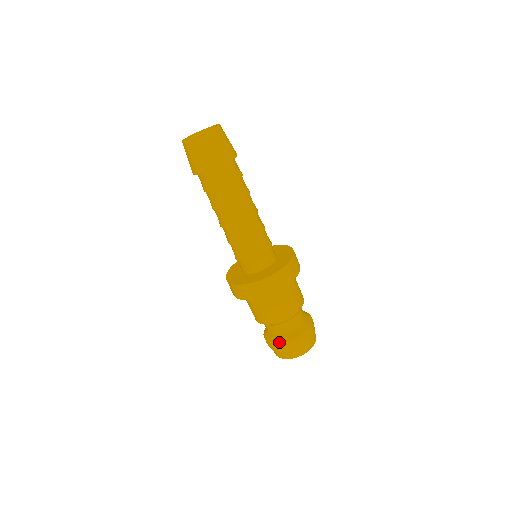
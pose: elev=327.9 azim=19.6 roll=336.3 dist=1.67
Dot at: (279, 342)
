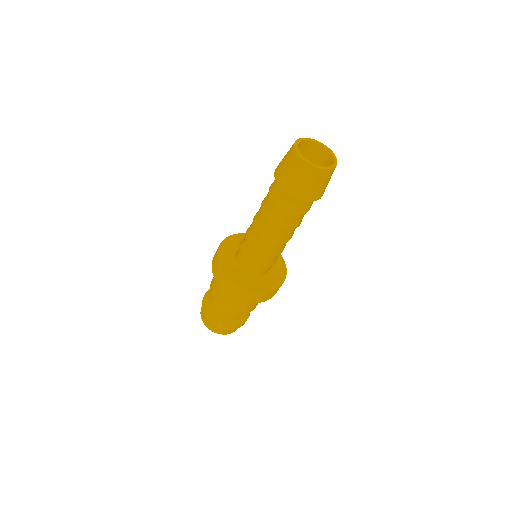
Dot at: (211, 317)
